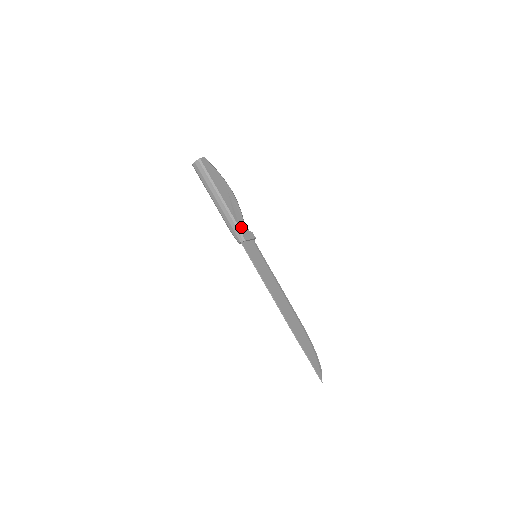
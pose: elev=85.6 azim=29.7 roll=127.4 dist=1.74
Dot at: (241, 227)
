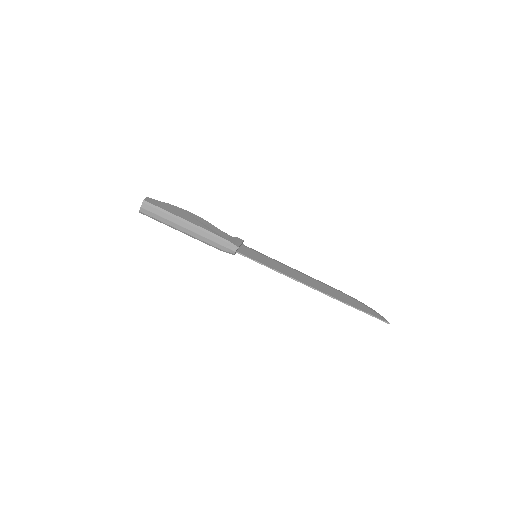
Dot at: (226, 238)
